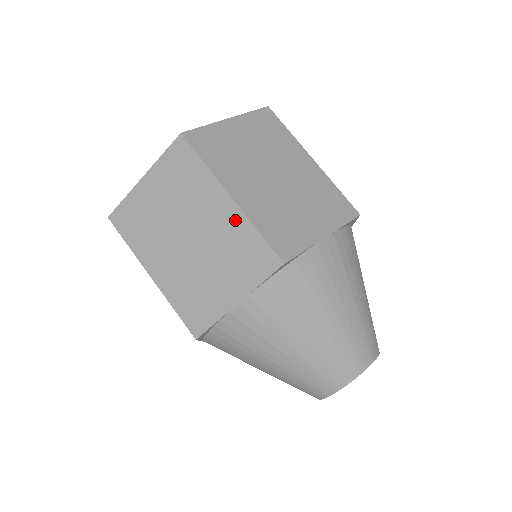
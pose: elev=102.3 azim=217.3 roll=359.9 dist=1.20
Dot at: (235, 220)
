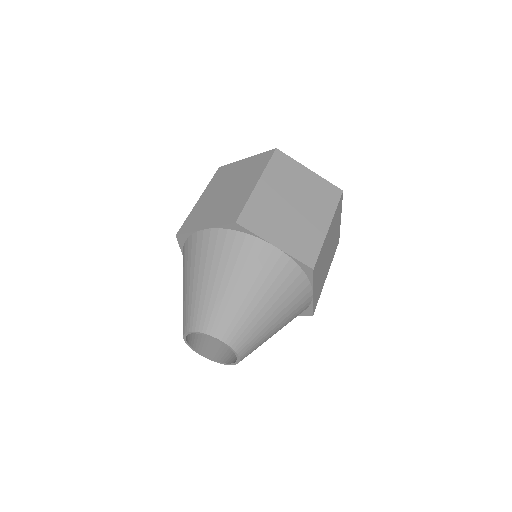
Dot at: (246, 193)
